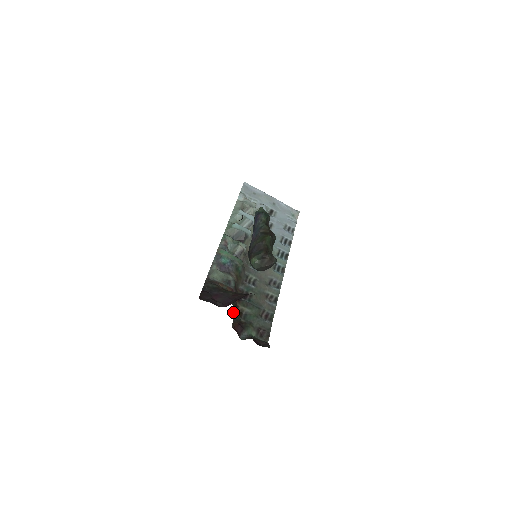
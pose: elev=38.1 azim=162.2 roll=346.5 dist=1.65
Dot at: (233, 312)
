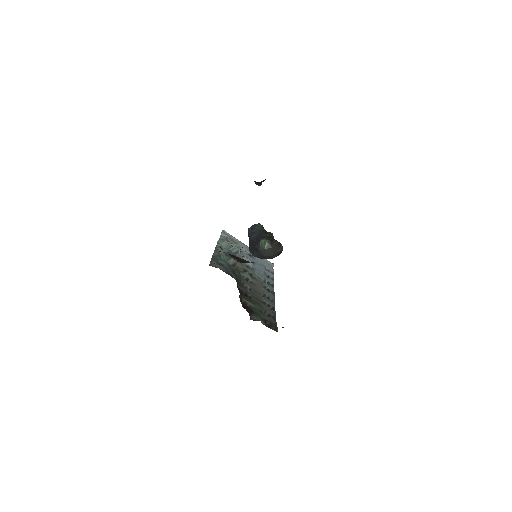
Dot at: (239, 297)
